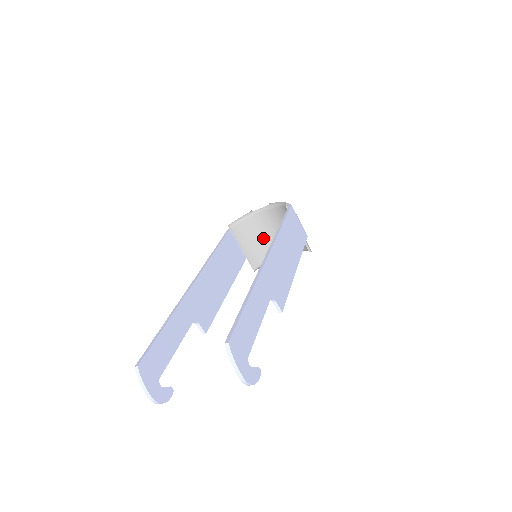
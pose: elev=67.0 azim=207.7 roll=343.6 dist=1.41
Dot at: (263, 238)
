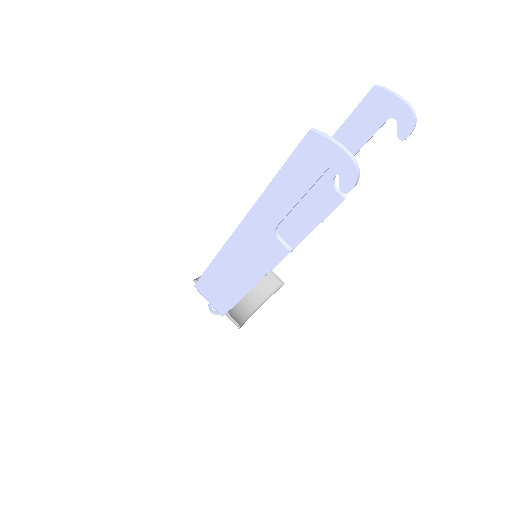
Dot at: occluded
